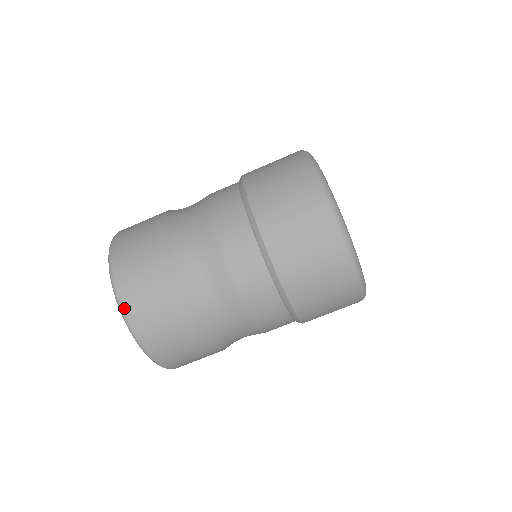
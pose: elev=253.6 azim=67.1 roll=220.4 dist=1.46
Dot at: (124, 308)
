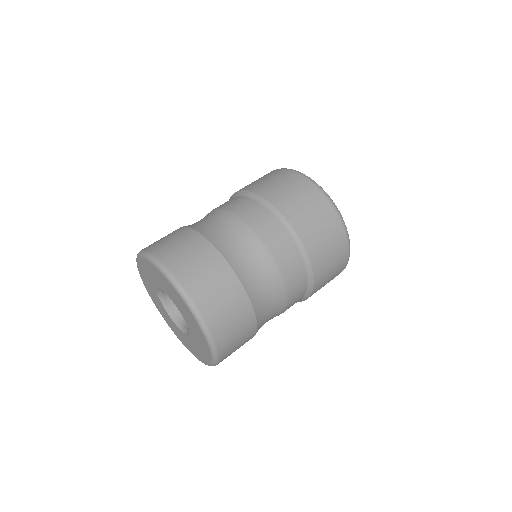
Dot at: occluded
